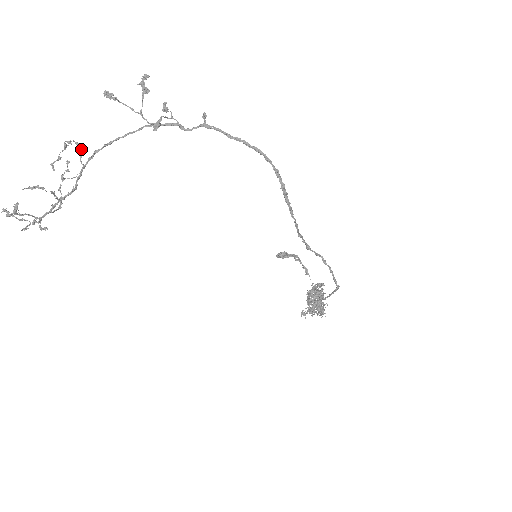
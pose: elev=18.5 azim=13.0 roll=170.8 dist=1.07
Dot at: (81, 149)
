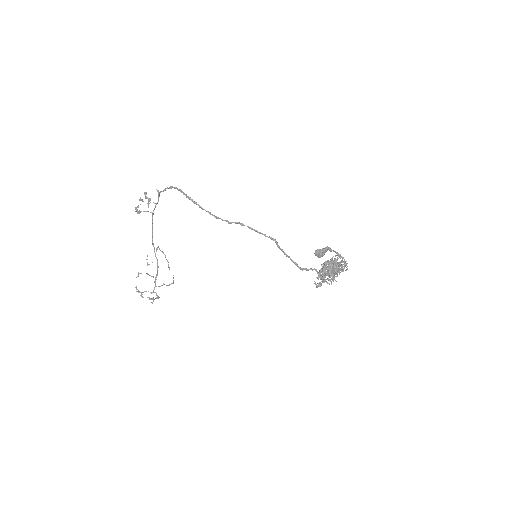
Dot at: (157, 247)
